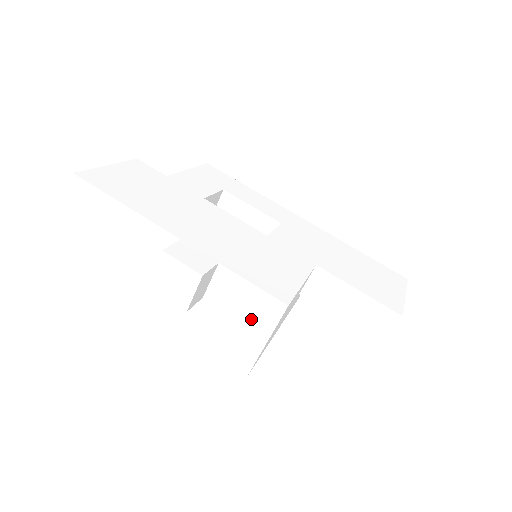
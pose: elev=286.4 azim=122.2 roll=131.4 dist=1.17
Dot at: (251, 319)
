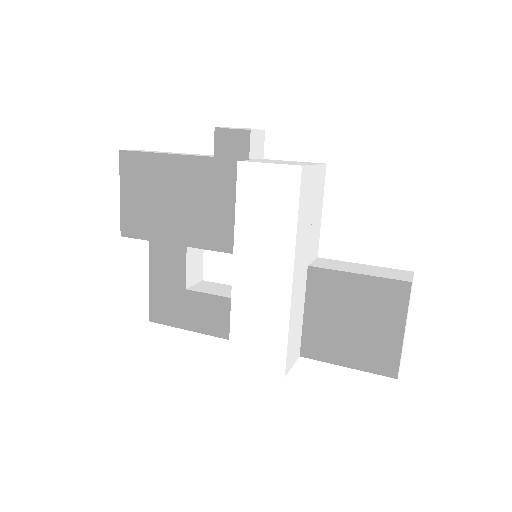
Dot at: occluded
